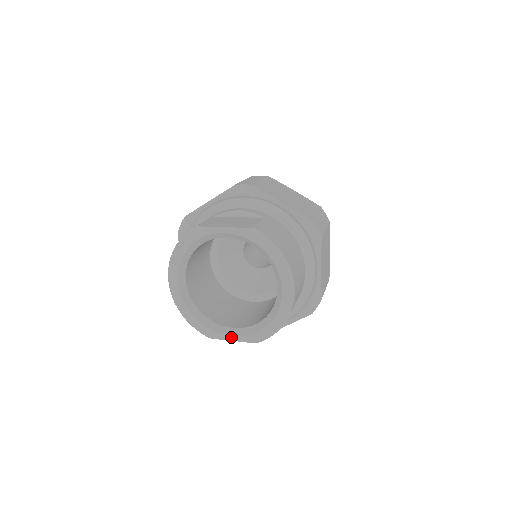
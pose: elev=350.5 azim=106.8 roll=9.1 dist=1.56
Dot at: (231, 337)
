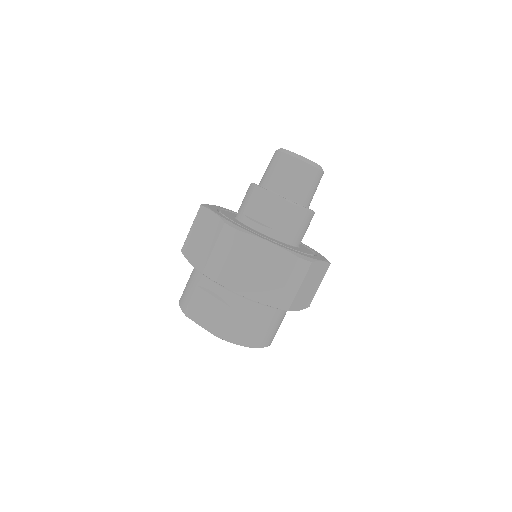
Dot at: occluded
